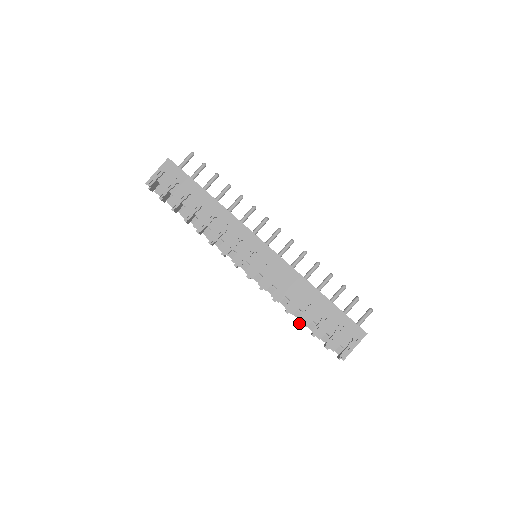
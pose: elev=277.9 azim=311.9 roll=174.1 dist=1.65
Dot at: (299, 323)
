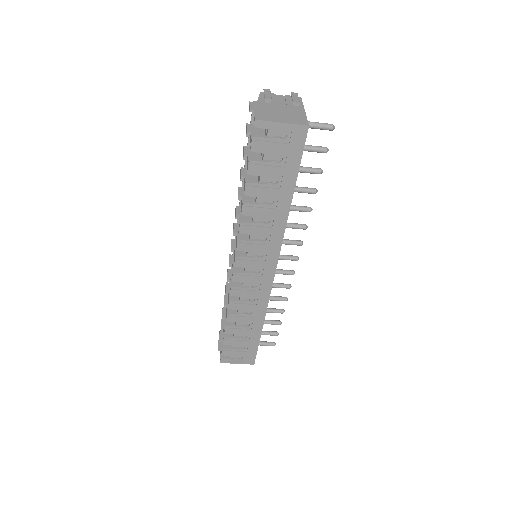
Dot at: (223, 318)
